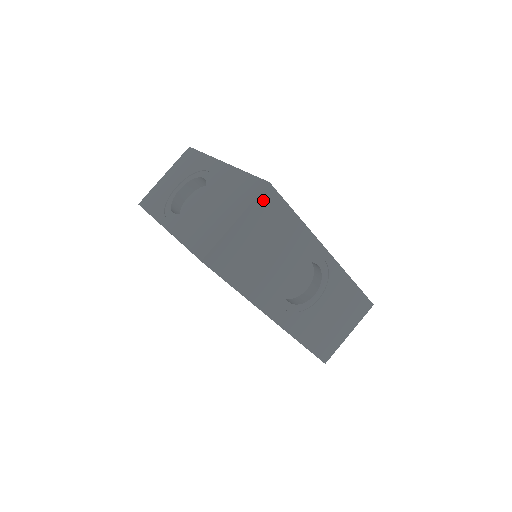
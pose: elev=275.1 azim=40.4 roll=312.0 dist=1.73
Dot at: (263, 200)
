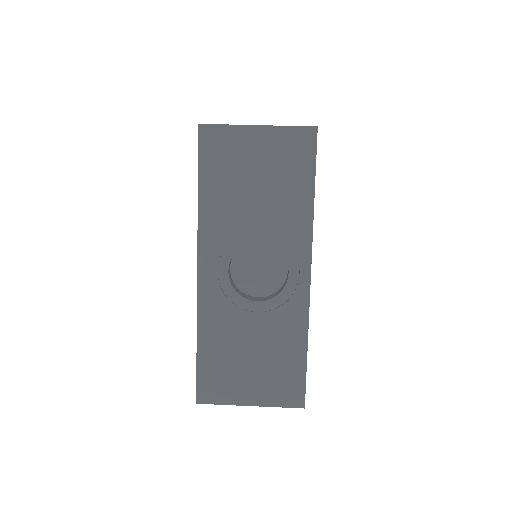
Dot at: (298, 136)
